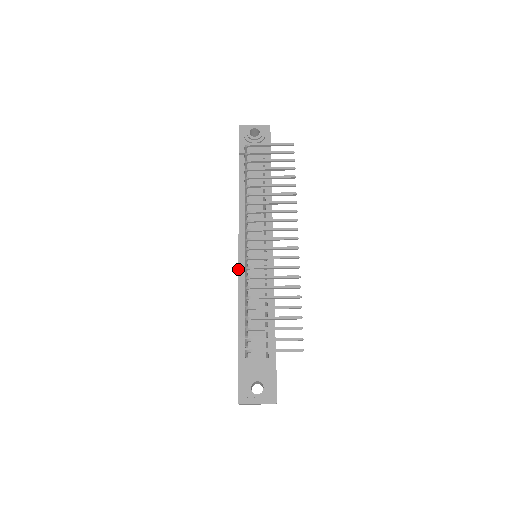
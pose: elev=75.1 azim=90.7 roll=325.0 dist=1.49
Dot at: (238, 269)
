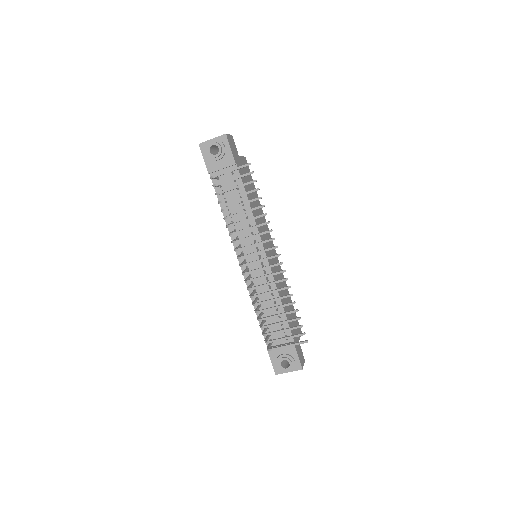
Dot at: occluded
